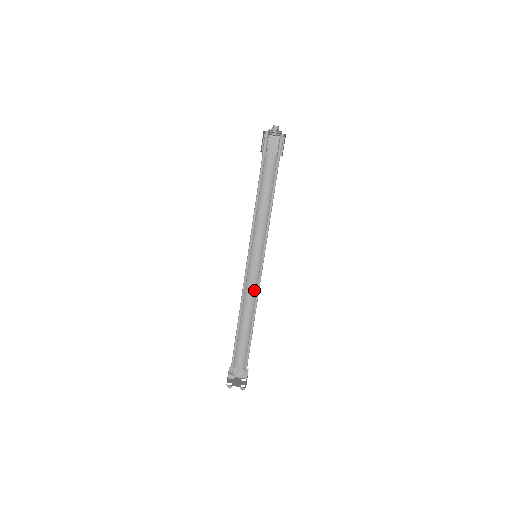
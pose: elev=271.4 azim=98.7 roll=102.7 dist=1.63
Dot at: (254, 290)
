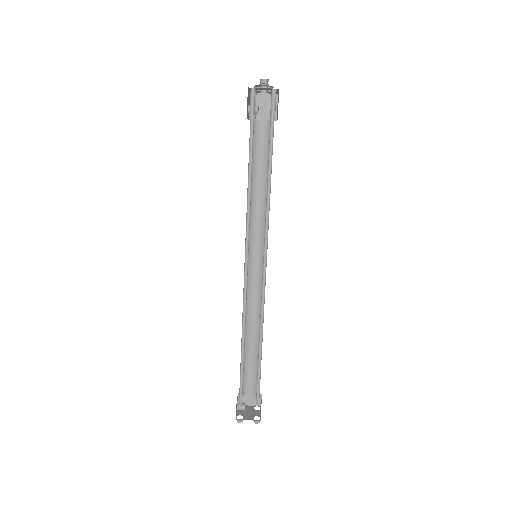
Dot at: (258, 298)
